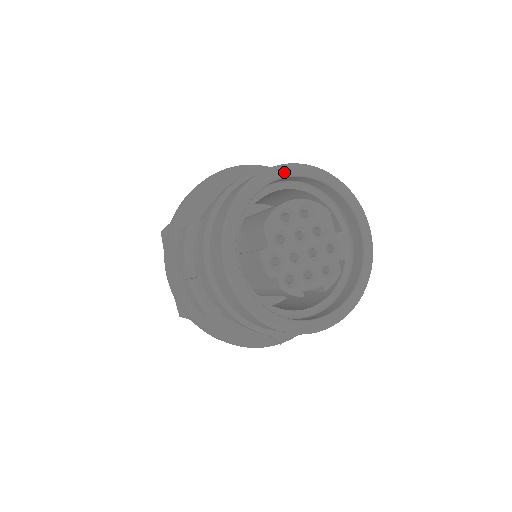
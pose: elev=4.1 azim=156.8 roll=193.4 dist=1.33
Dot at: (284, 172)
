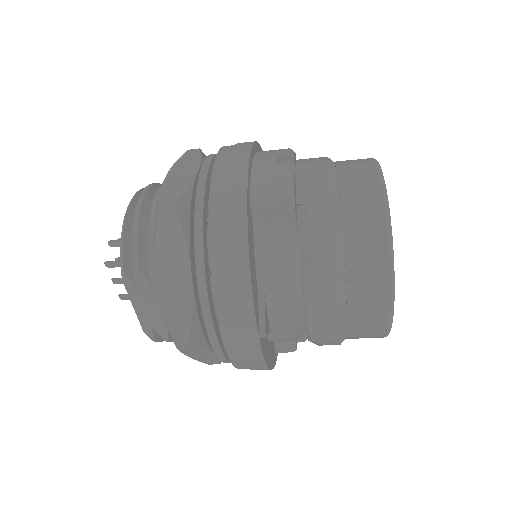
Dot at: occluded
